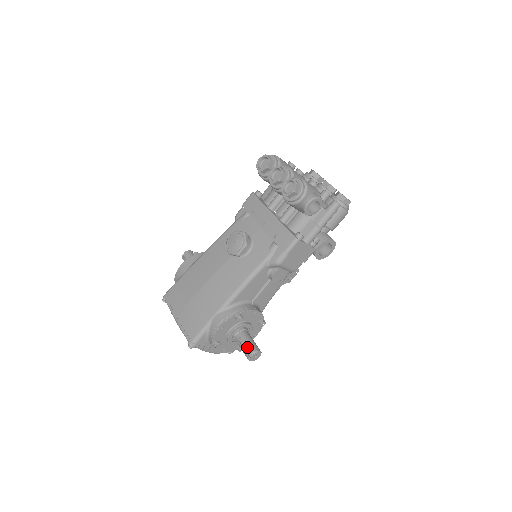
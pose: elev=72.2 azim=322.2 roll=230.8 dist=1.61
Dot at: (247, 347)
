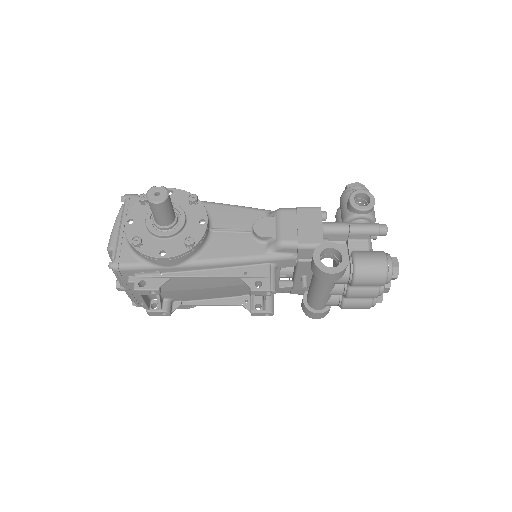
Dot at: occluded
